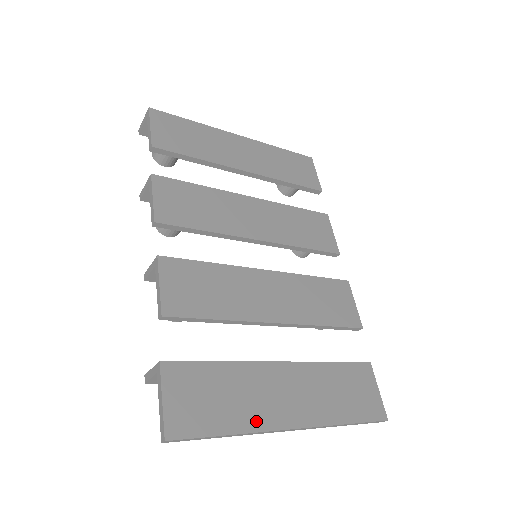
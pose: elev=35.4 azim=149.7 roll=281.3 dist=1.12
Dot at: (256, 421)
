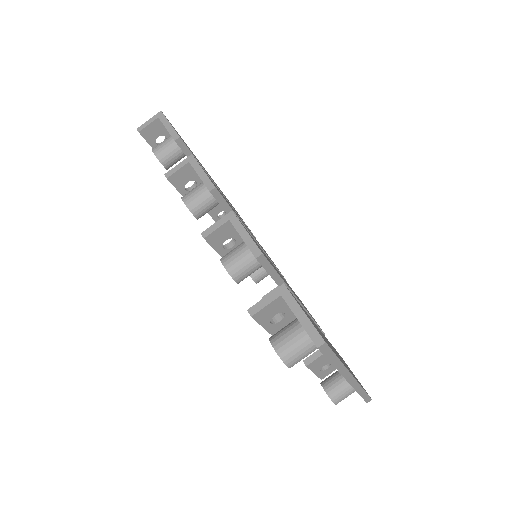
Dot at: occluded
